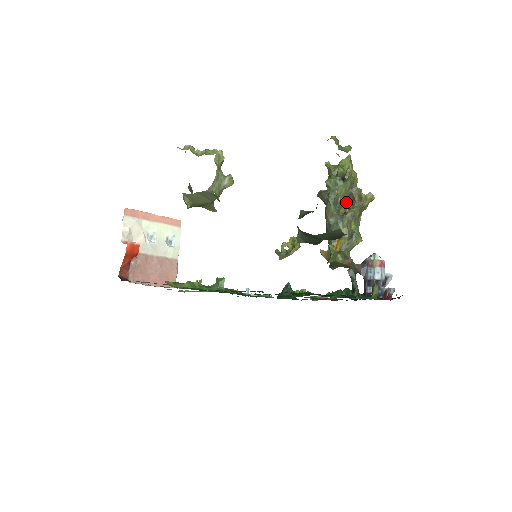
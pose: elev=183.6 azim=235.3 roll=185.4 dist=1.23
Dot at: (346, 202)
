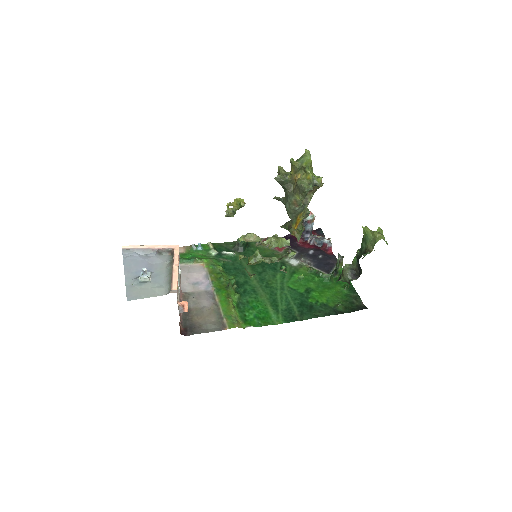
Dot at: occluded
